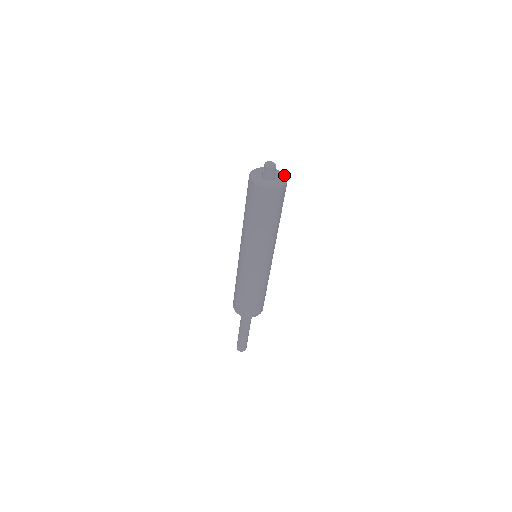
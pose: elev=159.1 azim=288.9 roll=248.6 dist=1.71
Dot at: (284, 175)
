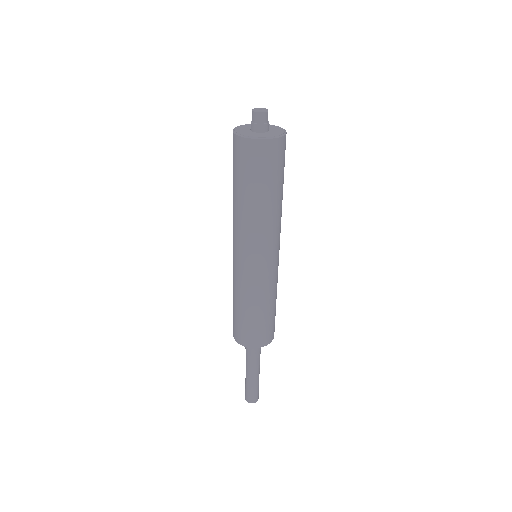
Dot at: (282, 129)
